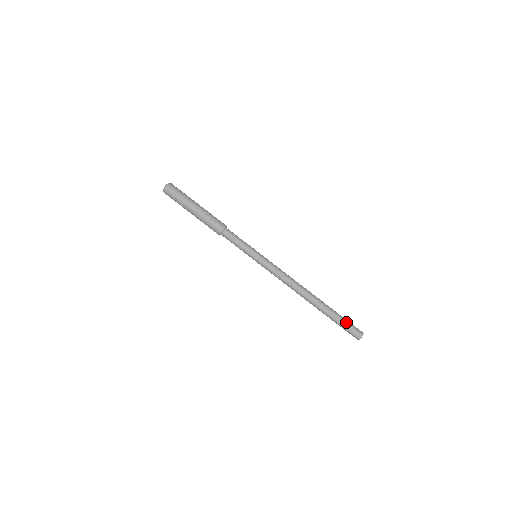
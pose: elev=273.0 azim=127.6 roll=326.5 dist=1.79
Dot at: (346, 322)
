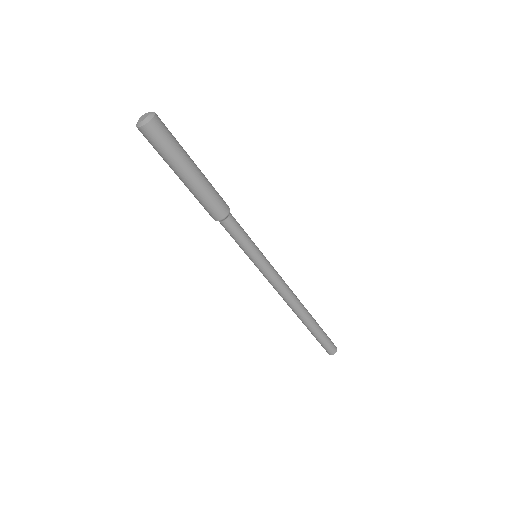
Dot at: (323, 343)
